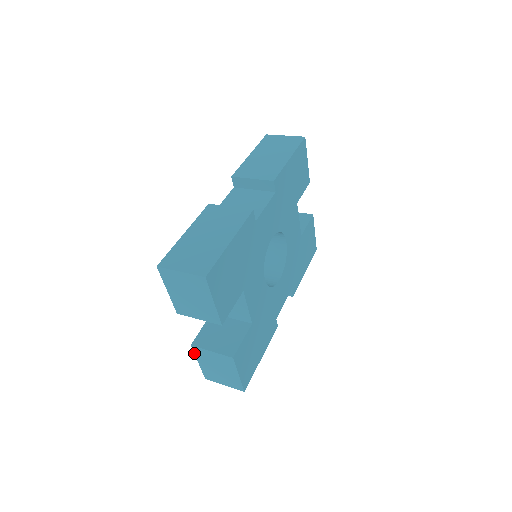
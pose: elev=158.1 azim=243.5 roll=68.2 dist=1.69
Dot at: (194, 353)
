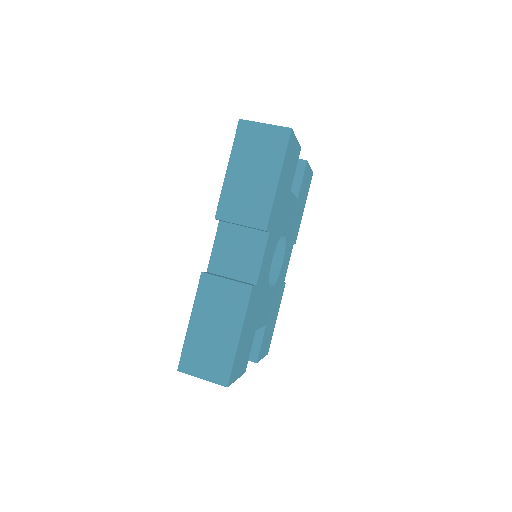
Dot at: occluded
